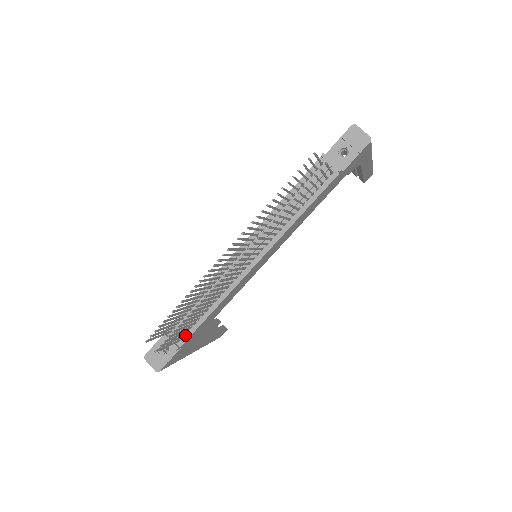
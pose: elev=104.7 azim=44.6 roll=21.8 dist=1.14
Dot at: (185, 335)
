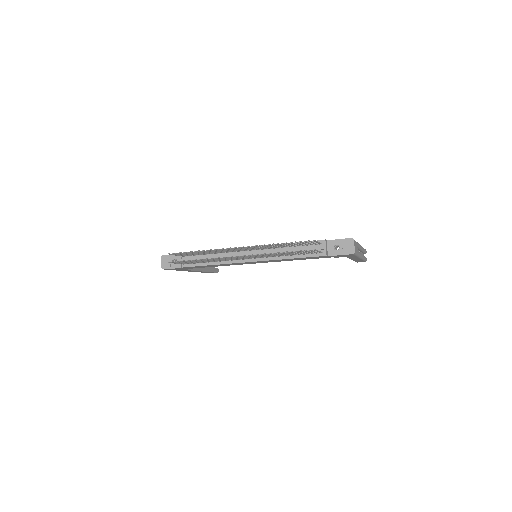
Dot at: (189, 264)
